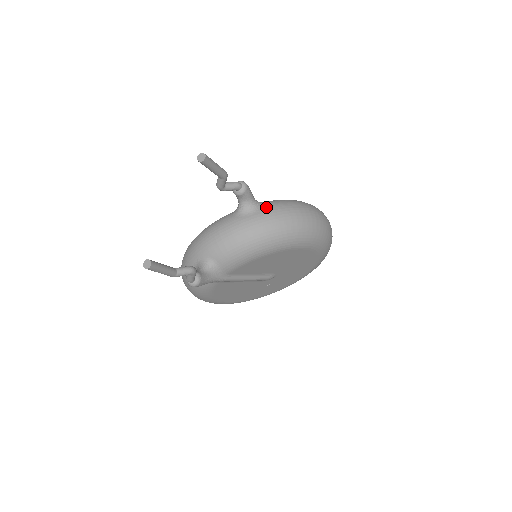
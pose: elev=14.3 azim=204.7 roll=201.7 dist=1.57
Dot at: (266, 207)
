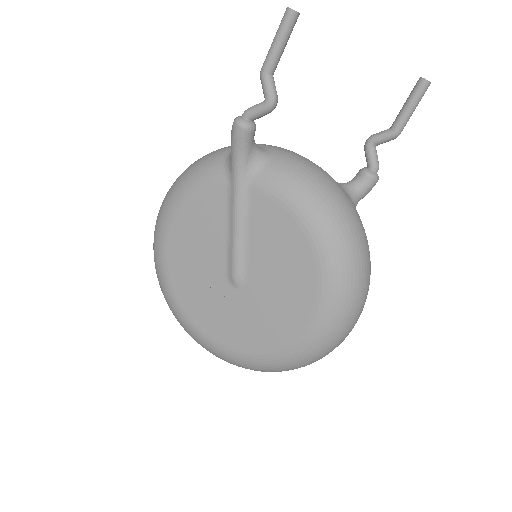
Dot at: occluded
